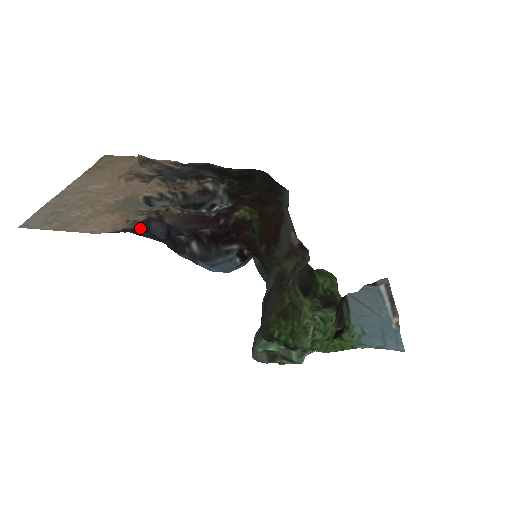
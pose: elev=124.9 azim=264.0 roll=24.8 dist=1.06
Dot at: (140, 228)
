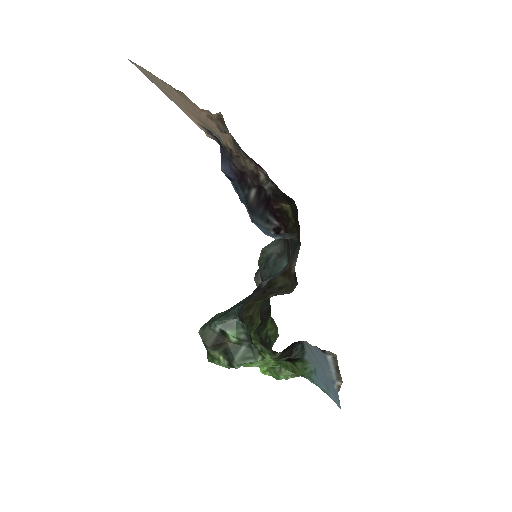
Dot at: (221, 145)
